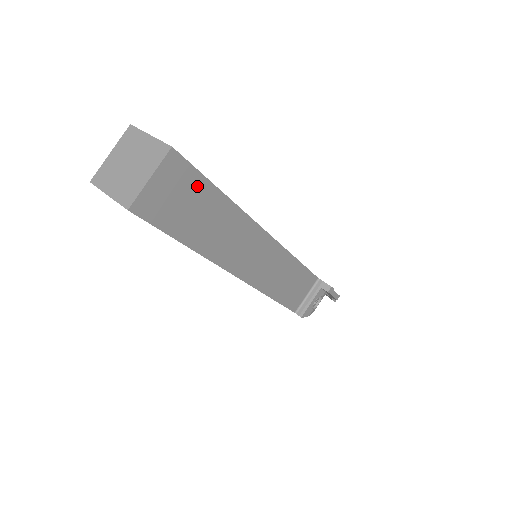
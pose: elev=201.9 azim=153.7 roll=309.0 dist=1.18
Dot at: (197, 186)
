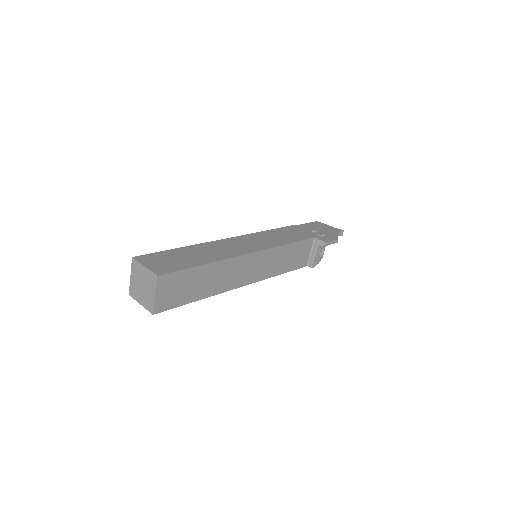
Dot at: (185, 276)
